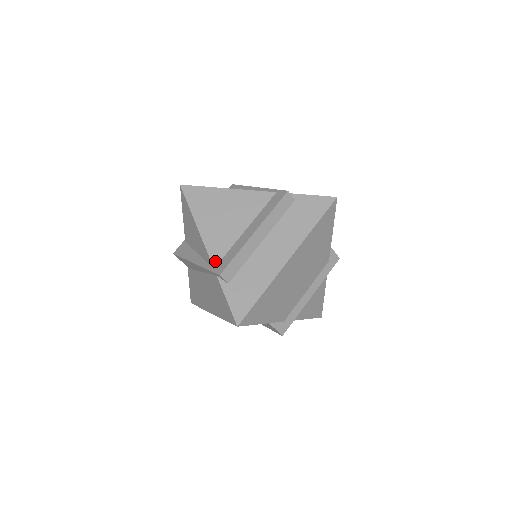
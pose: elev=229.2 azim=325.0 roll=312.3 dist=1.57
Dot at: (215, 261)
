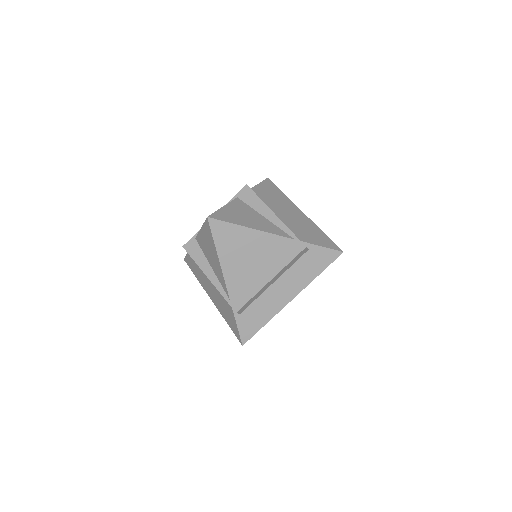
Dot at: (232, 294)
